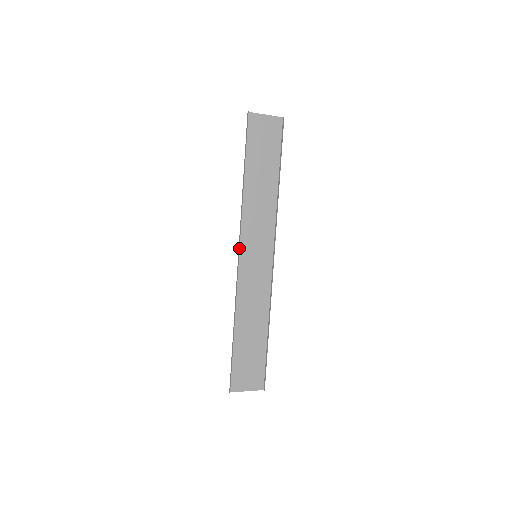
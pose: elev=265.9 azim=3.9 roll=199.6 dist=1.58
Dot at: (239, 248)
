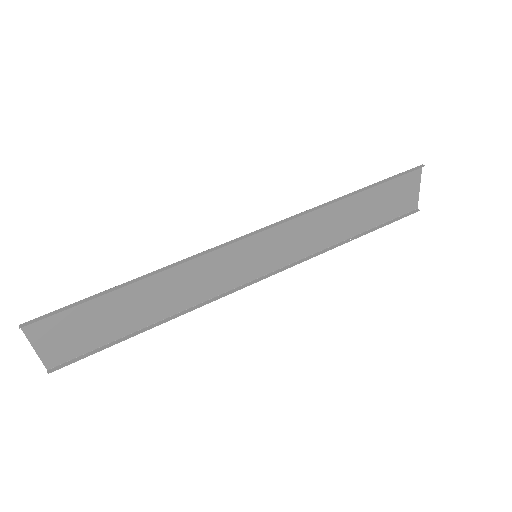
Dot at: (264, 229)
